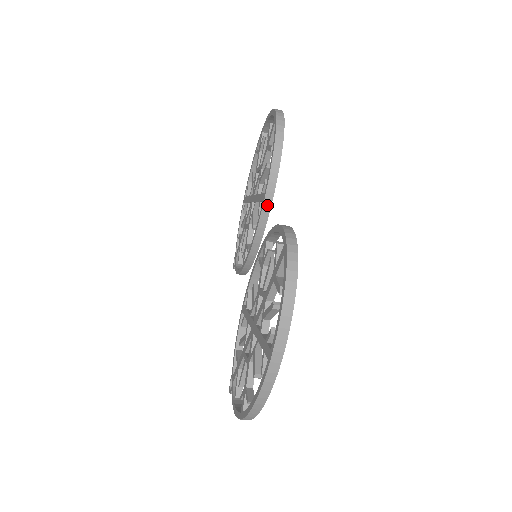
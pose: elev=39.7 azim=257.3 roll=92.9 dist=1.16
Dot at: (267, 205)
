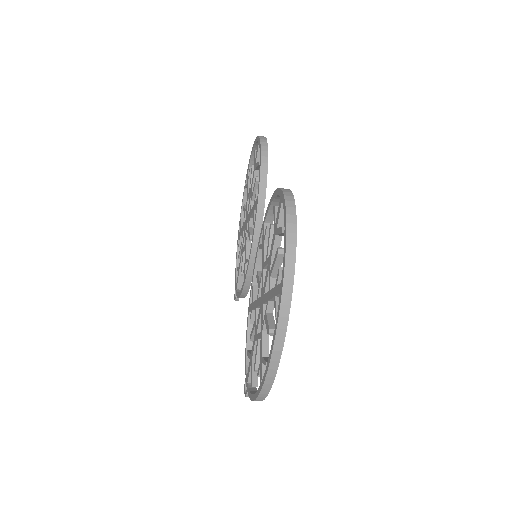
Dot at: (261, 207)
